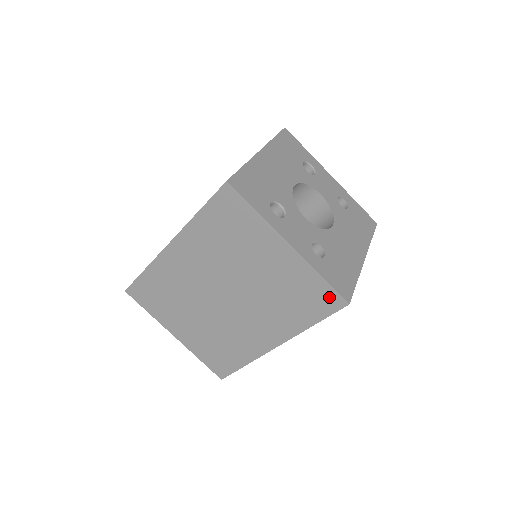
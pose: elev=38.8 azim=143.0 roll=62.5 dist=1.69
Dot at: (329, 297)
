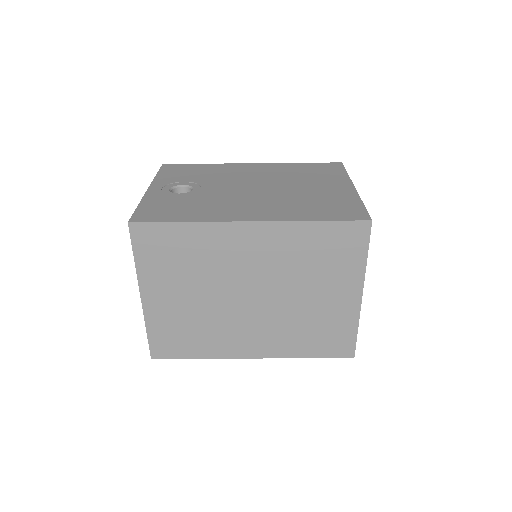
Dot at: (346, 346)
